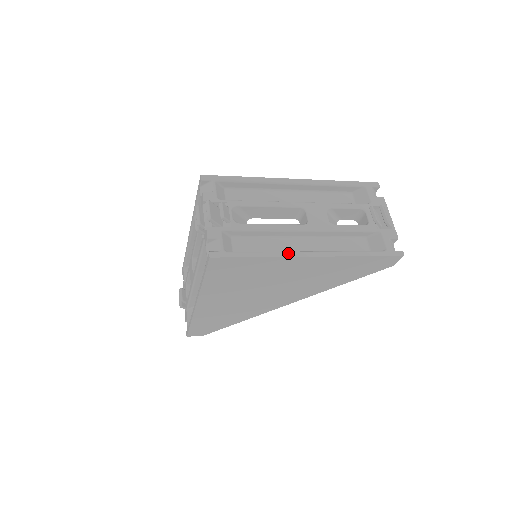
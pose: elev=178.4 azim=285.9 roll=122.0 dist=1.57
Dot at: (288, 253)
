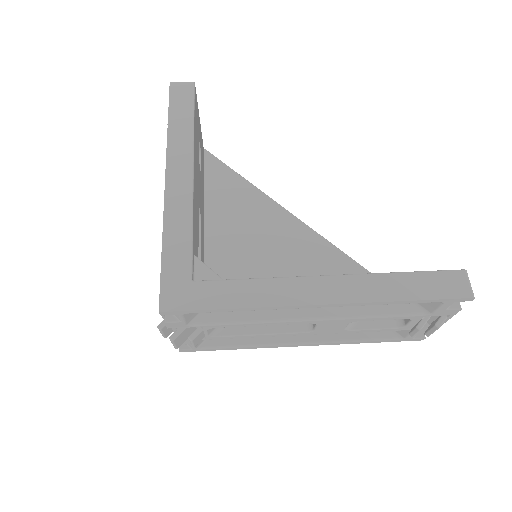
Dot at: (272, 347)
